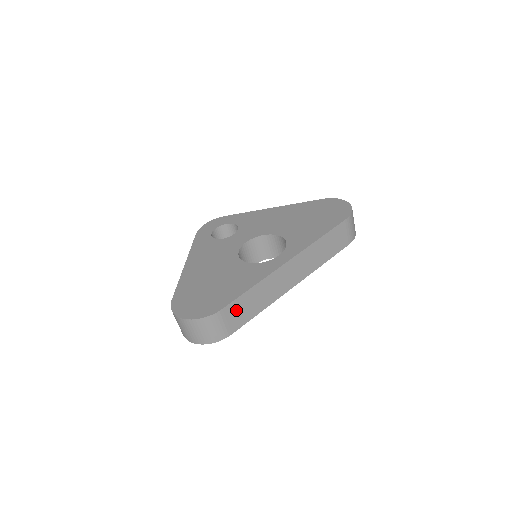
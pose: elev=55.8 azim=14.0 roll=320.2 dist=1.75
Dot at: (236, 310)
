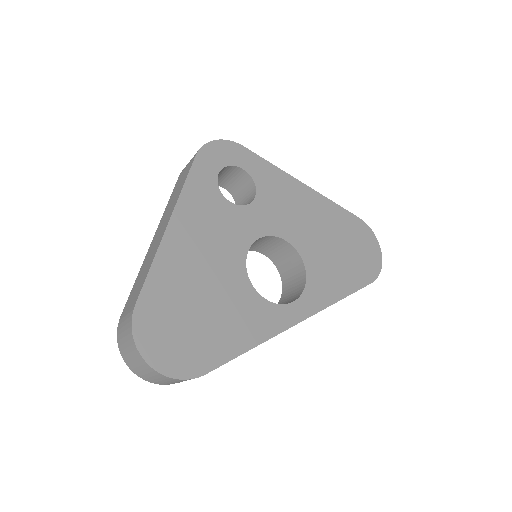
Dot at: occluded
